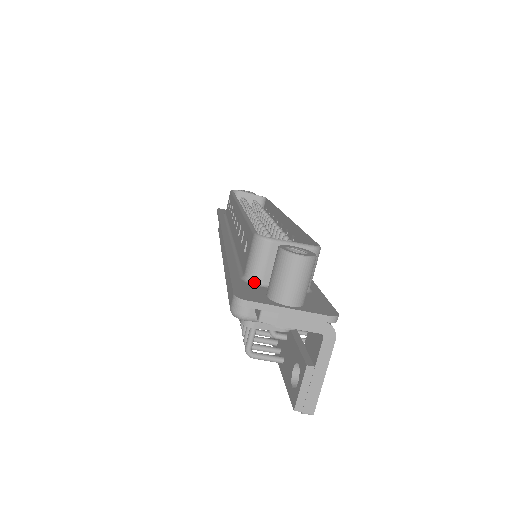
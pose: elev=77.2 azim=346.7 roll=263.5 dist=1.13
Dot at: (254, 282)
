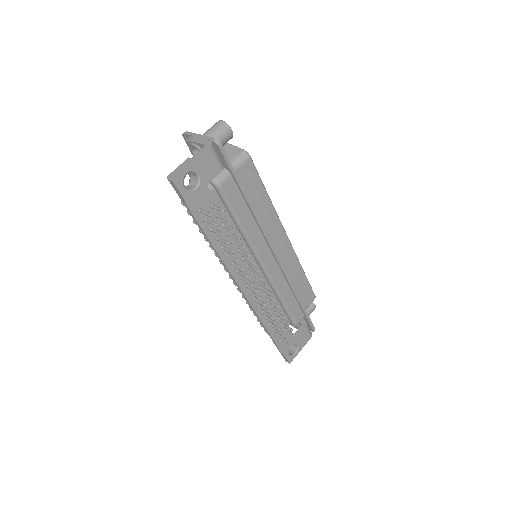
Dot at: occluded
